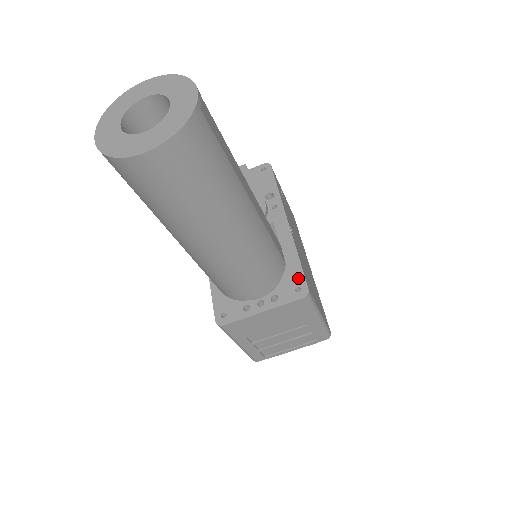
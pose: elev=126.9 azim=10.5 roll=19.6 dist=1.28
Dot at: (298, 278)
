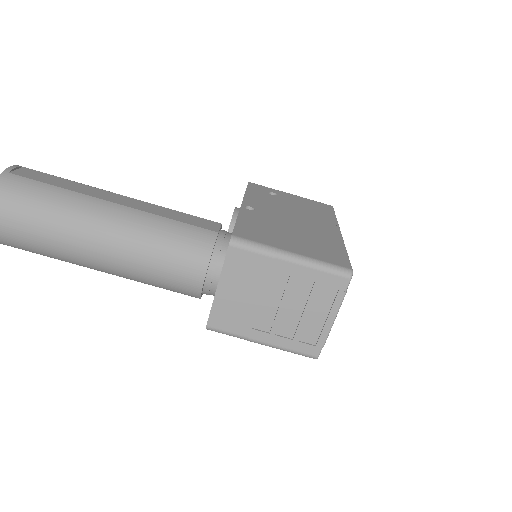
Dot at: occluded
